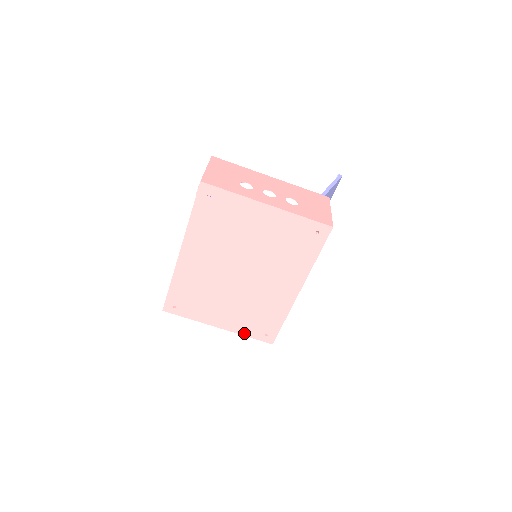
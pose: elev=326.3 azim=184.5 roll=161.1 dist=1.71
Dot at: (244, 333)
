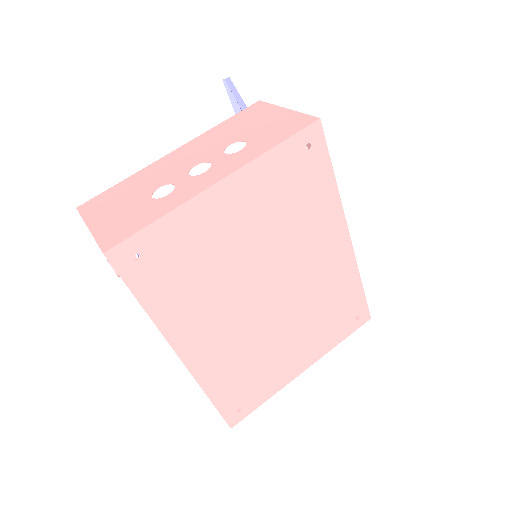
Dot at: (334, 344)
